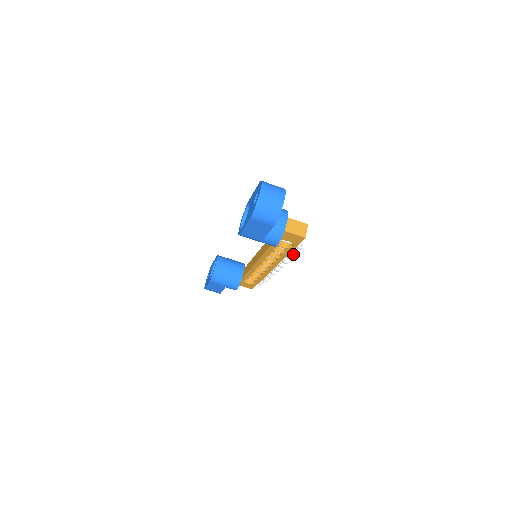
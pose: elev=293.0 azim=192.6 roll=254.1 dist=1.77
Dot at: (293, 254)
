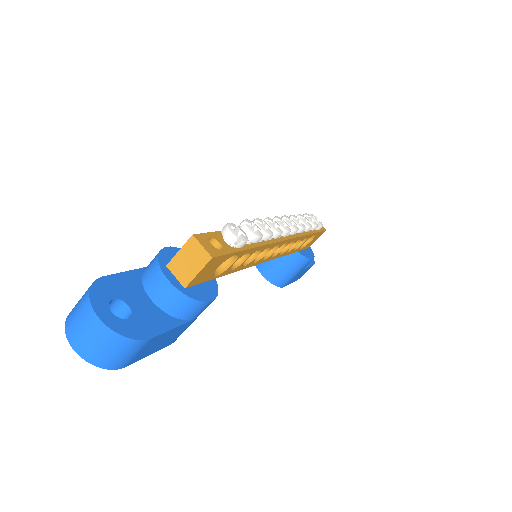
Dot at: (257, 242)
